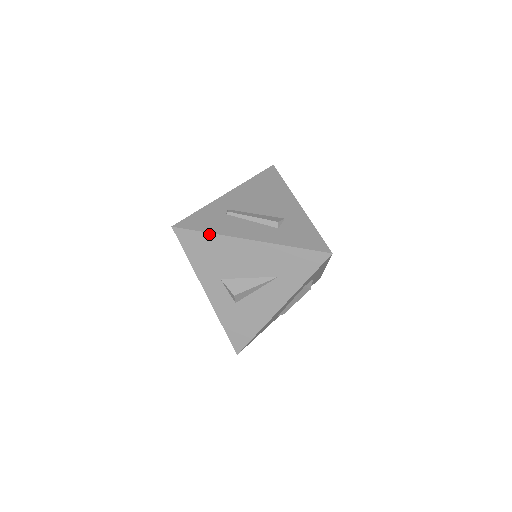
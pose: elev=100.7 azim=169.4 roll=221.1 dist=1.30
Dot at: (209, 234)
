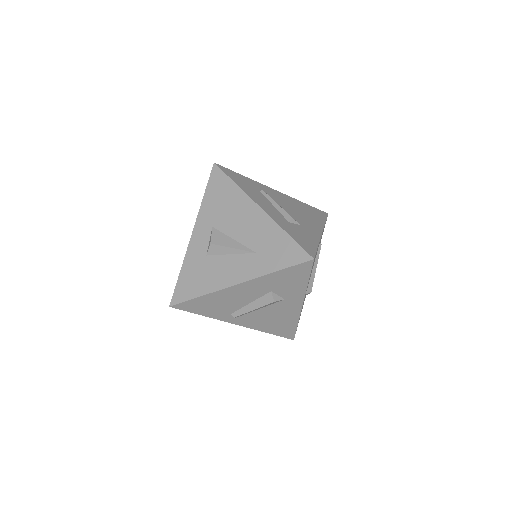
Dot at: (234, 184)
